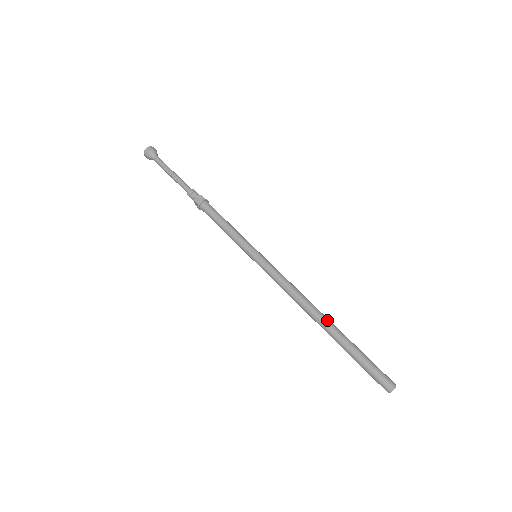
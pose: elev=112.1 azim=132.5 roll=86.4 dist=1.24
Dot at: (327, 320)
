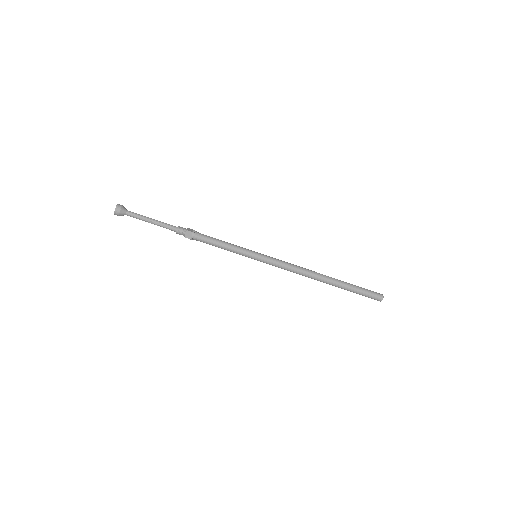
Dot at: (326, 279)
